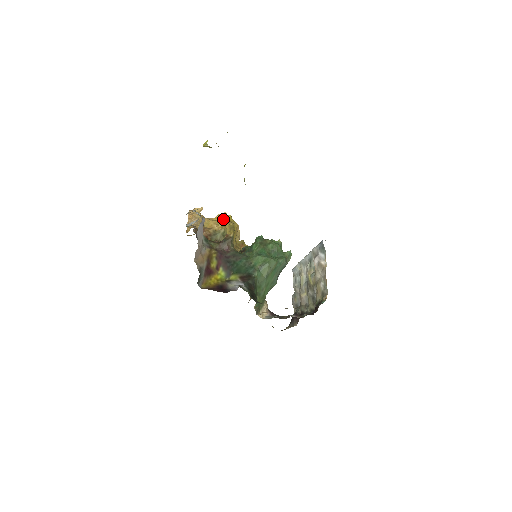
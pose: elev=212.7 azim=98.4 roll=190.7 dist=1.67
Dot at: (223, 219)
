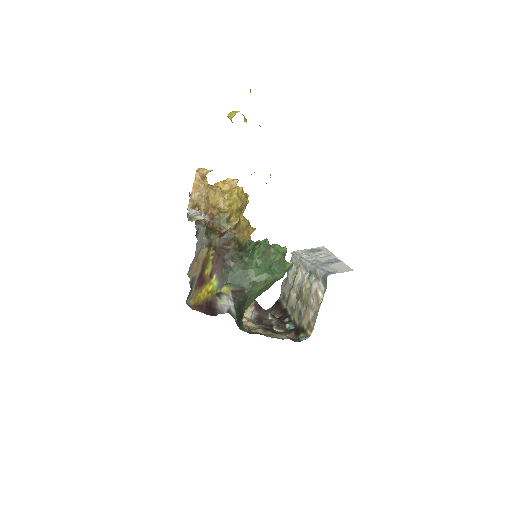
Dot at: (232, 194)
